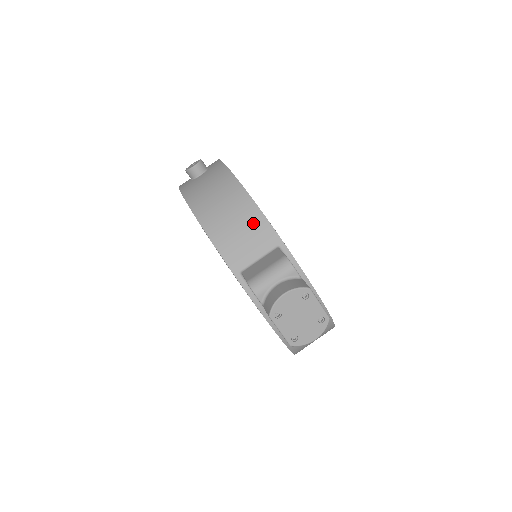
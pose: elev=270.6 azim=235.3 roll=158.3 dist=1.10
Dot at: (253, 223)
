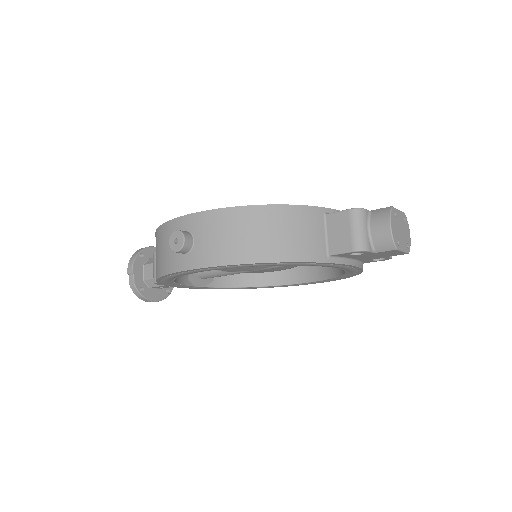
Dot at: (297, 218)
